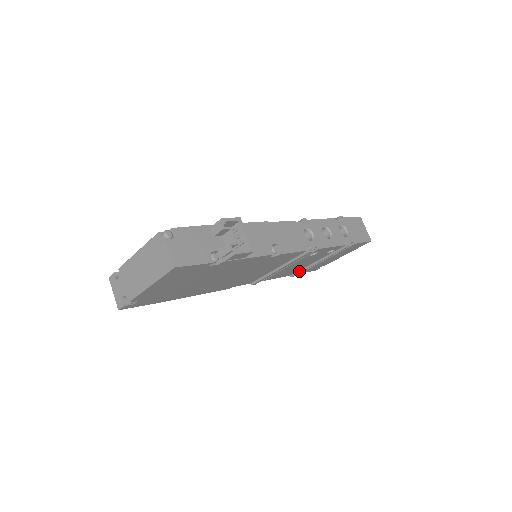
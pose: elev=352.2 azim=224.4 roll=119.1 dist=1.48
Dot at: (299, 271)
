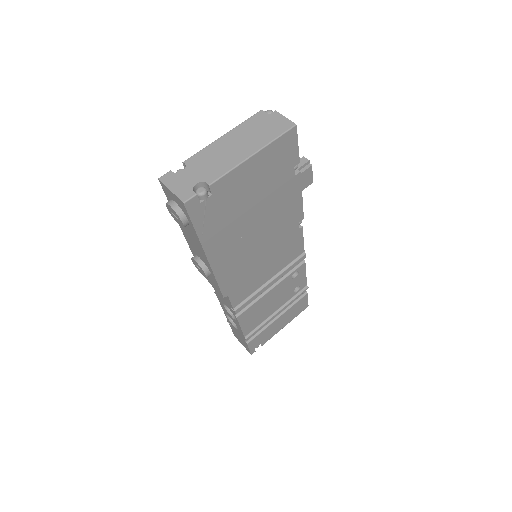
Dot at: (256, 328)
